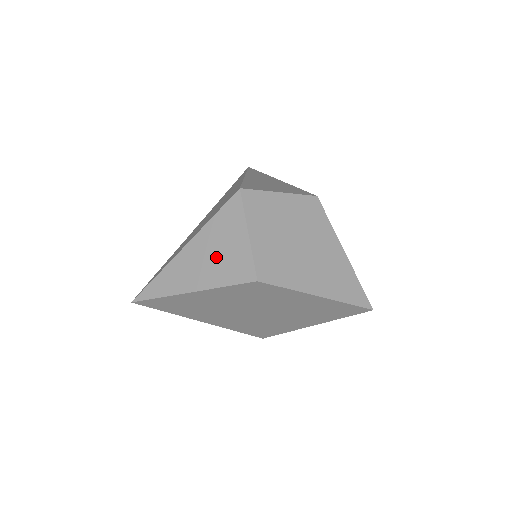
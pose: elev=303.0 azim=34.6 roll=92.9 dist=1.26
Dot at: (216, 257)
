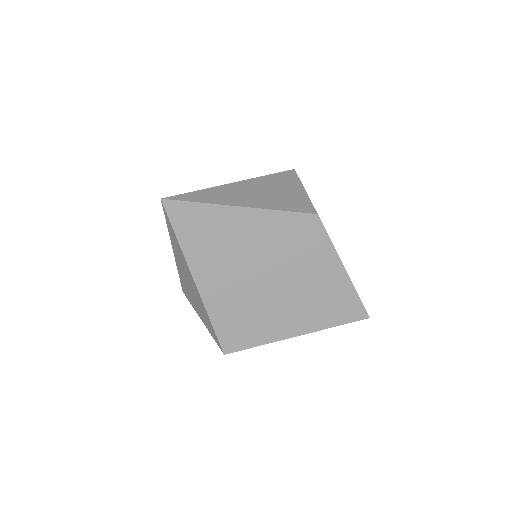
Dot at: (273, 194)
